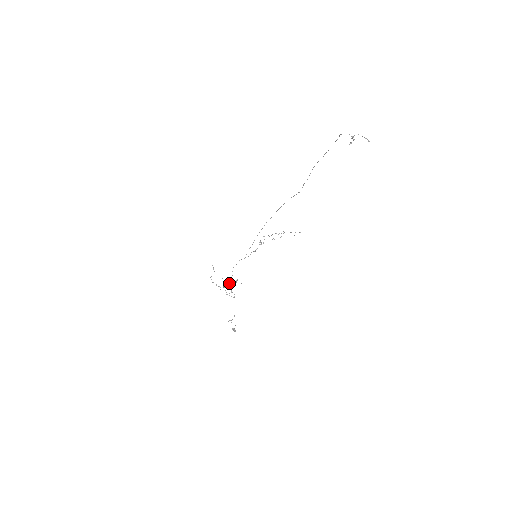
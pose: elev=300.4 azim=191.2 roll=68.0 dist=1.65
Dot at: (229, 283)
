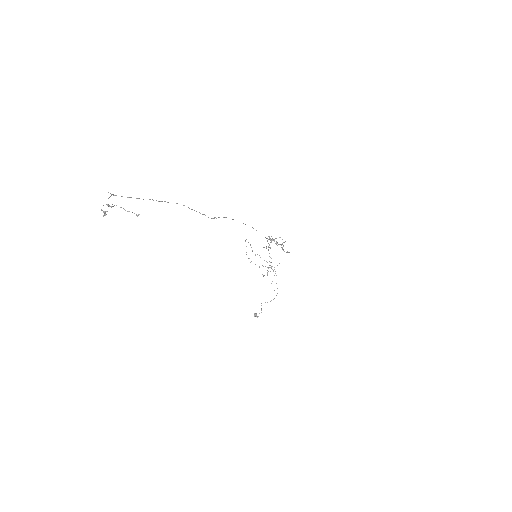
Dot at: occluded
